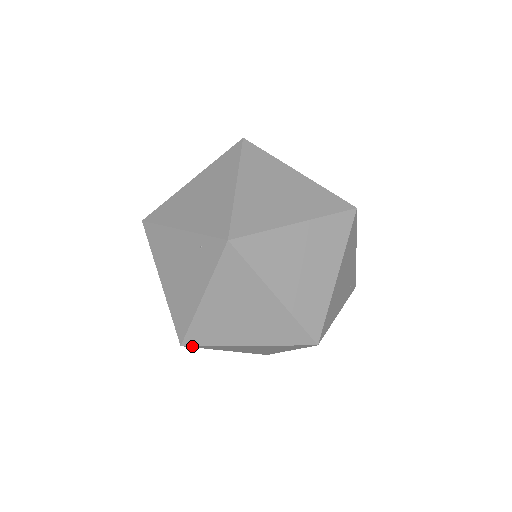
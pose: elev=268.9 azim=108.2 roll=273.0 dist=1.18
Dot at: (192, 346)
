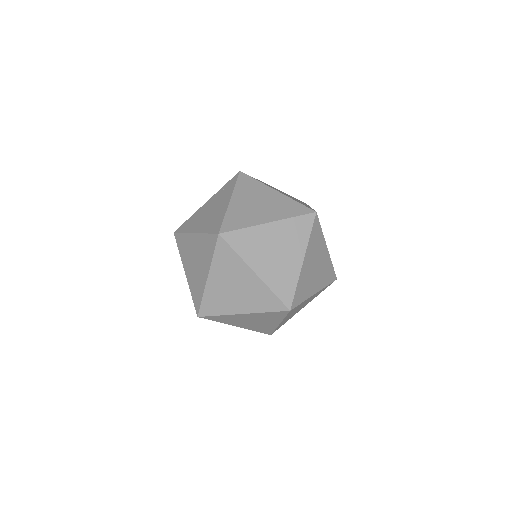
Dot at: (227, 235)
